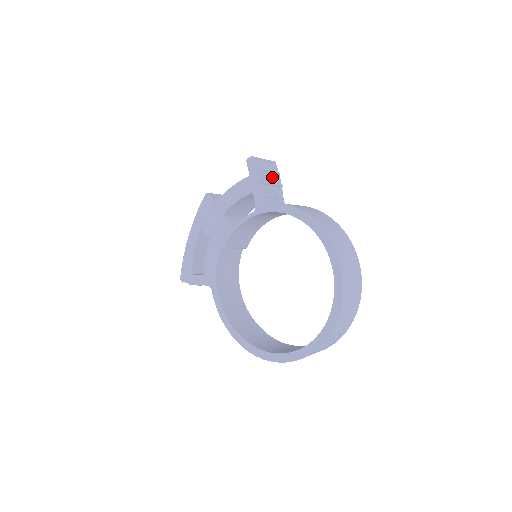
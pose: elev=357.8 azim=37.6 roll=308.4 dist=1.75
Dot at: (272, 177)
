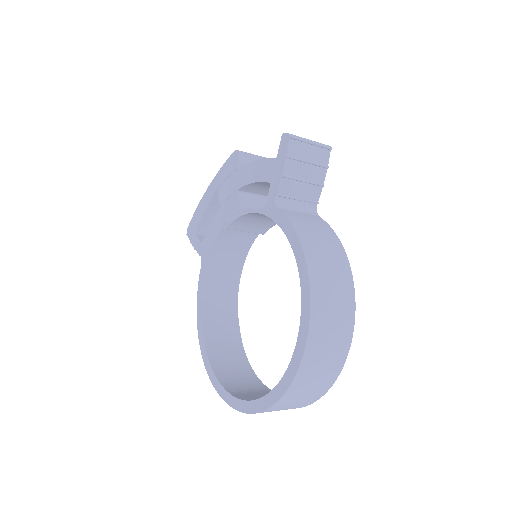
Dot at: (311, 170)
